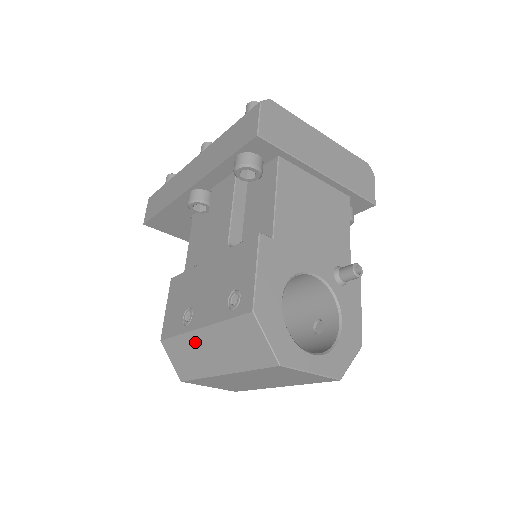
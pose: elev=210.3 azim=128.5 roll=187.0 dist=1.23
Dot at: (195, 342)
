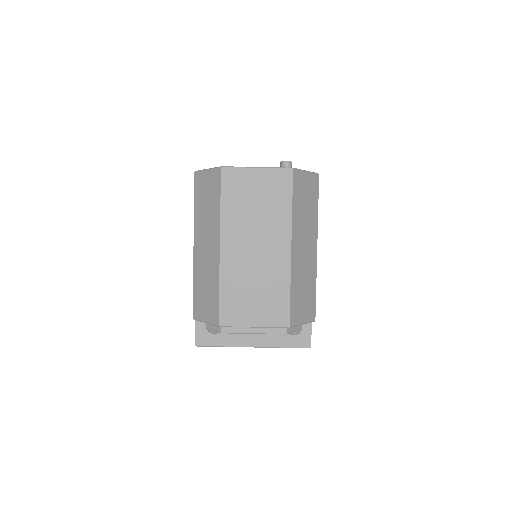
Dot at: (199, 263)
